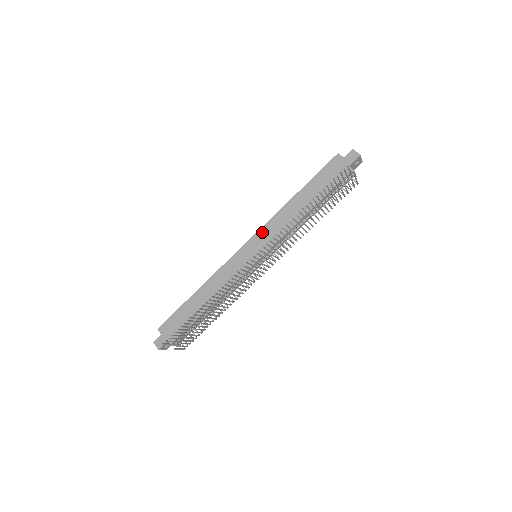
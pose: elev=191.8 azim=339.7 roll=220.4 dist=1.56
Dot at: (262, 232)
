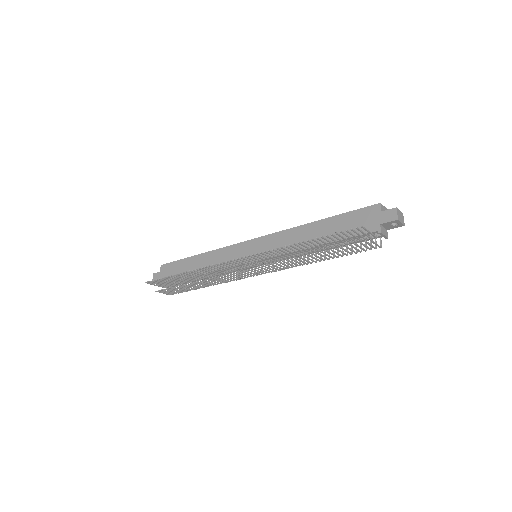
Dot at: (270, 238)
